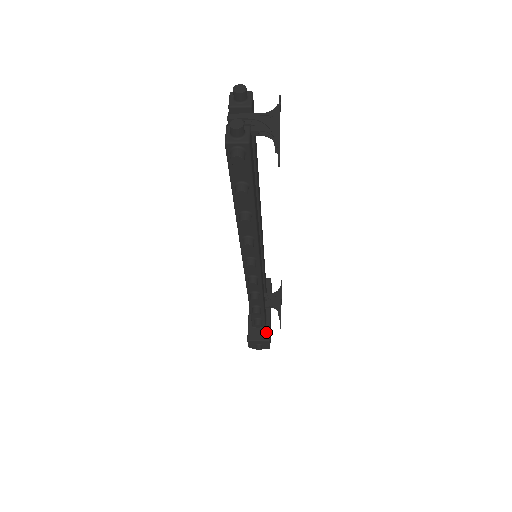
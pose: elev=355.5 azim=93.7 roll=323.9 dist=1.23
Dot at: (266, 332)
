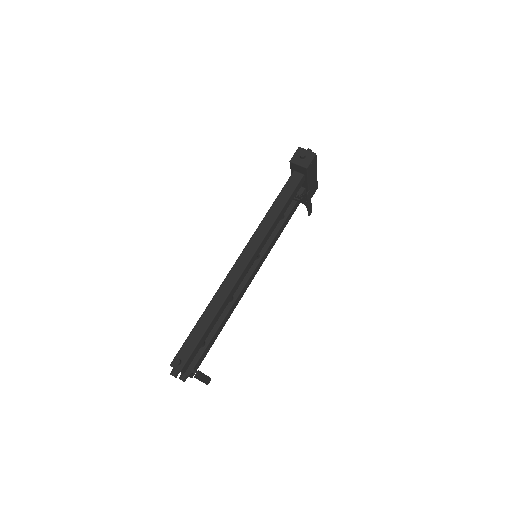
Dot at: occluded
